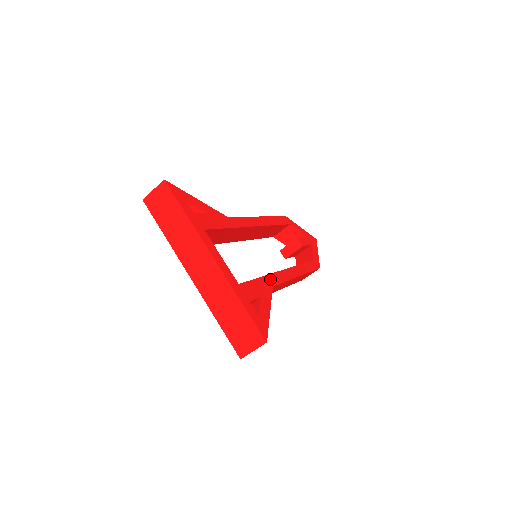
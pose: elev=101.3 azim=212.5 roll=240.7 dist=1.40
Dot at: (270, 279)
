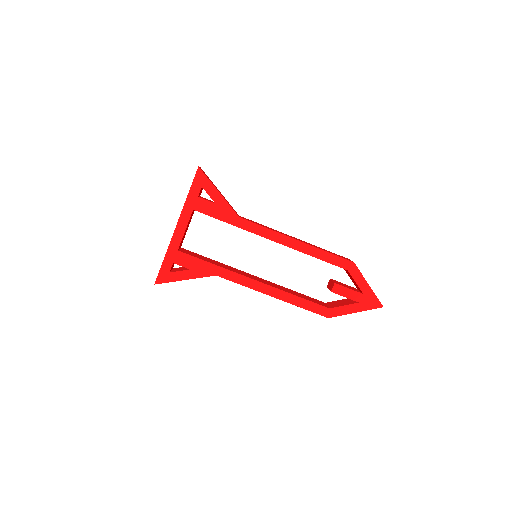
Dot at: (222, 271)
